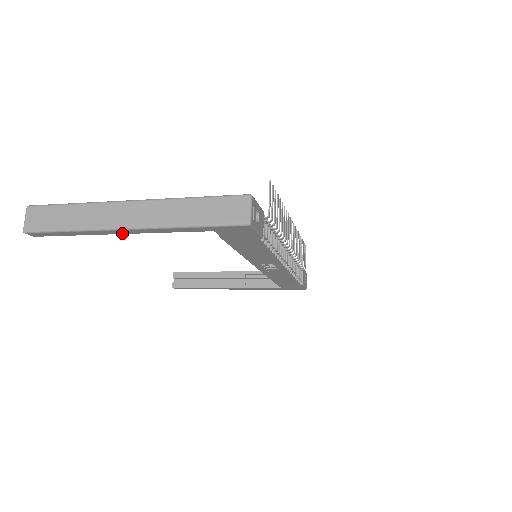
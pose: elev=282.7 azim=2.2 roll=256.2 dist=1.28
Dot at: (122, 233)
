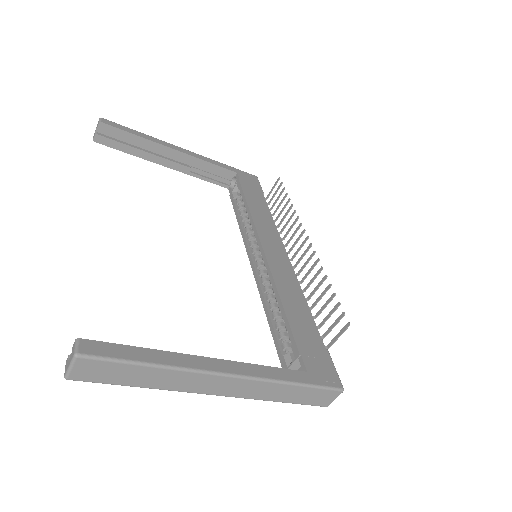
Dot at: occluded
